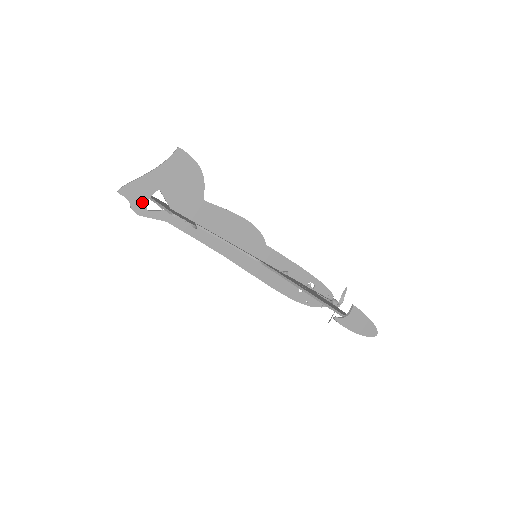
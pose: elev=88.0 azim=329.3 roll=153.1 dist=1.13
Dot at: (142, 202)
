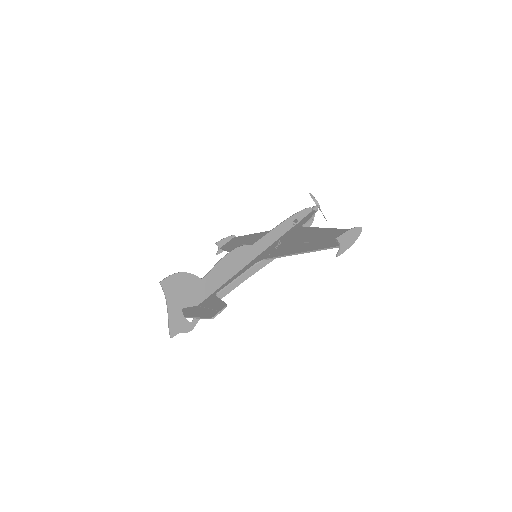
Dot at: (185, 324)
